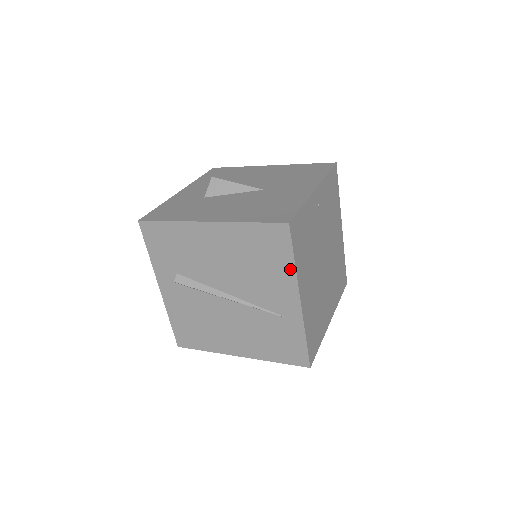
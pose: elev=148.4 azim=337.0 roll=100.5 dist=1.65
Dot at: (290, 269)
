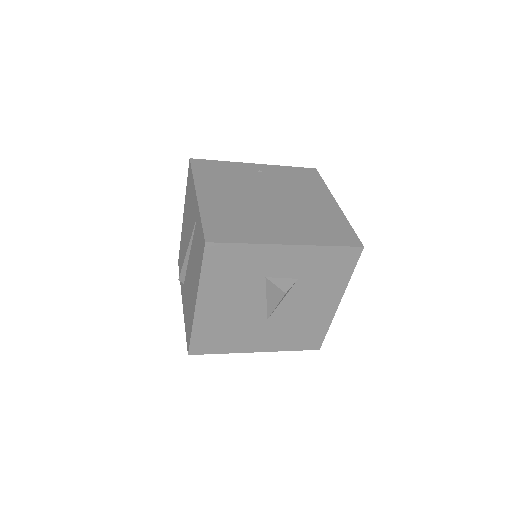
Dot at: occluded
